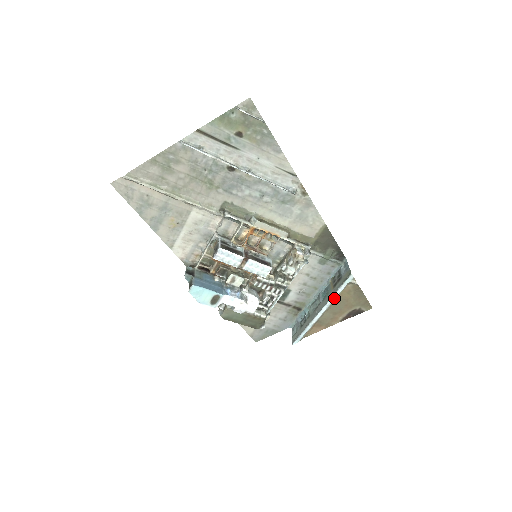
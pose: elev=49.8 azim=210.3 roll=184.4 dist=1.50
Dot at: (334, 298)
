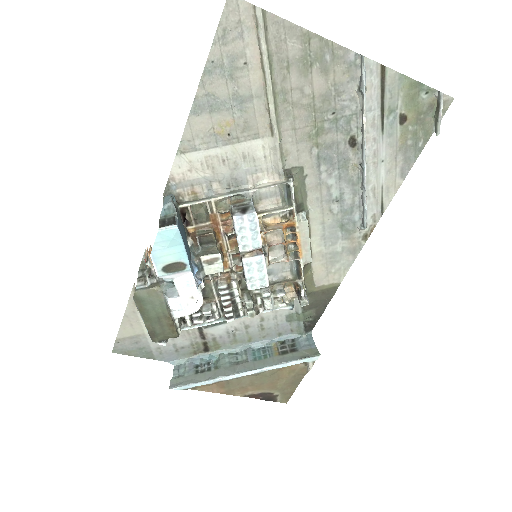
Dot at: (276, 368)
